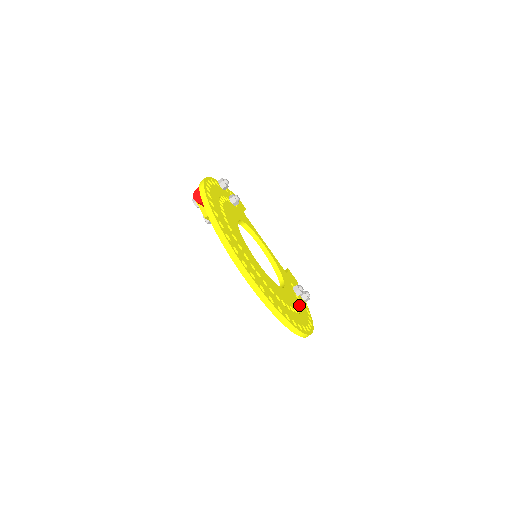
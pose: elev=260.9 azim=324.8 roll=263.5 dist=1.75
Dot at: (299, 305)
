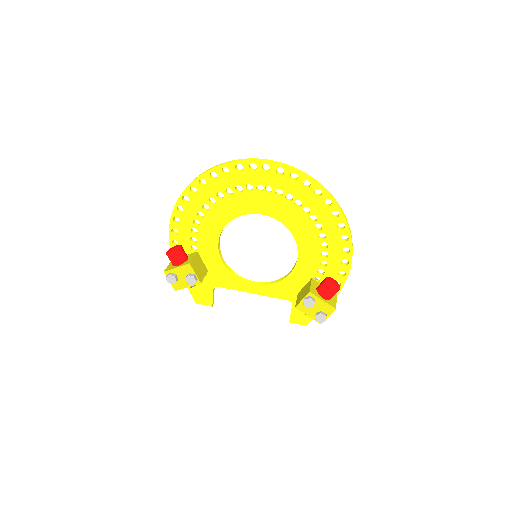
Dot at: (323, 264)
